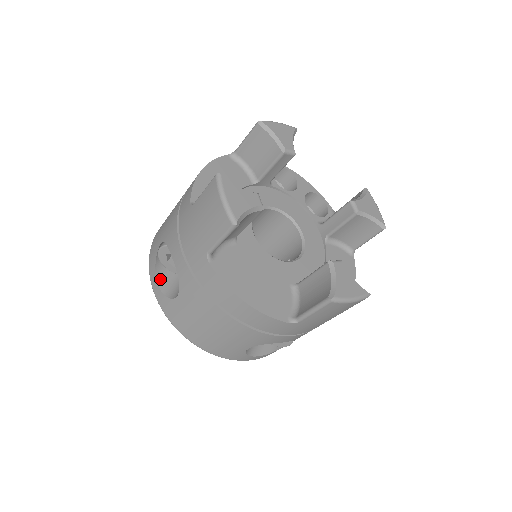
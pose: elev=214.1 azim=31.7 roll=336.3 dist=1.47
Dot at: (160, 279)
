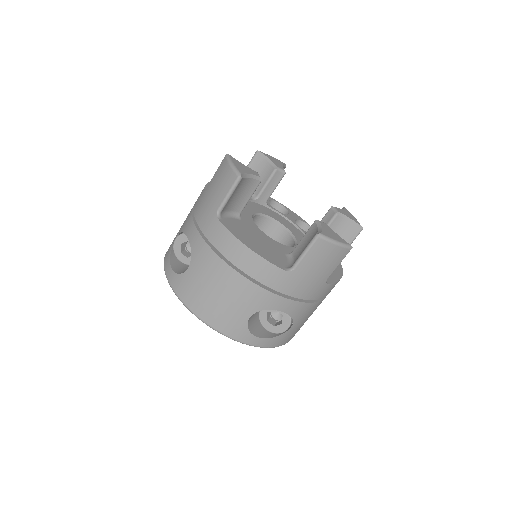
Dot at: (173, 266)
